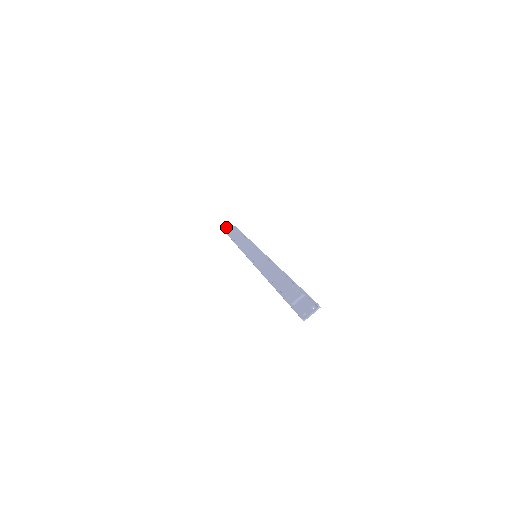
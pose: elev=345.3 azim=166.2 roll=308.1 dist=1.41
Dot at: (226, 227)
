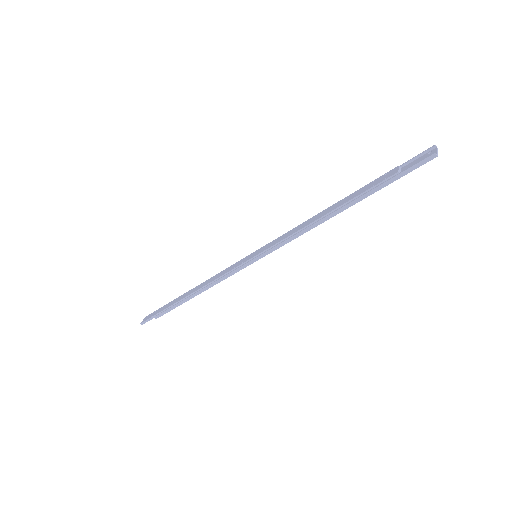
Dot at: (145, 318)
